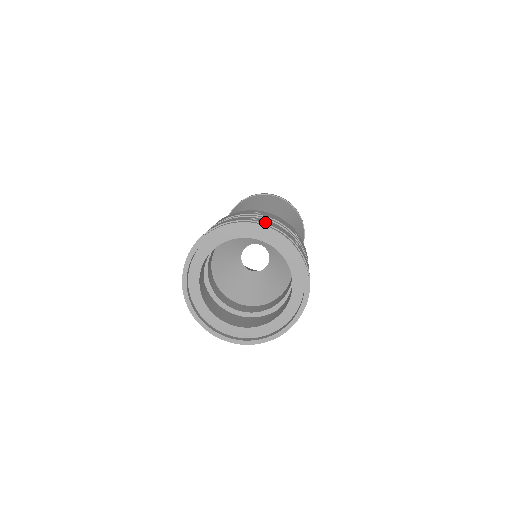
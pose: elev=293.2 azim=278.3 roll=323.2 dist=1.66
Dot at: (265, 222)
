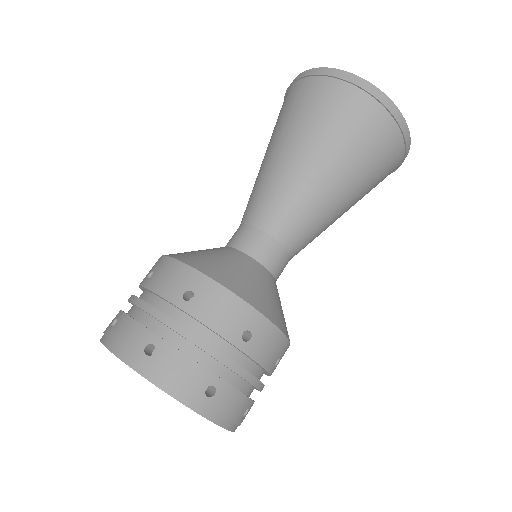
Dot at: (218, 406)
